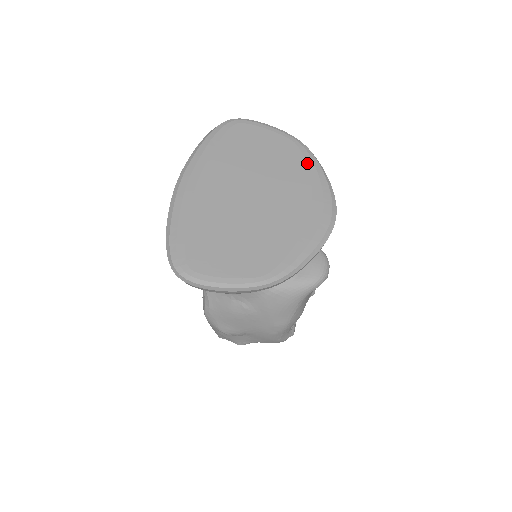
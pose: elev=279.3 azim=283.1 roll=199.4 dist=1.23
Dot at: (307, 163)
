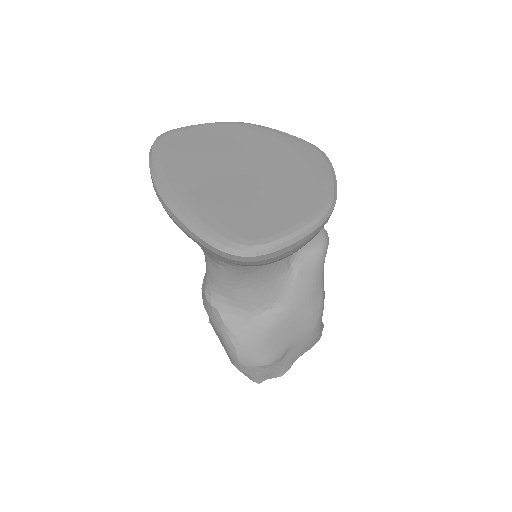
Dot at: (258, 130)
